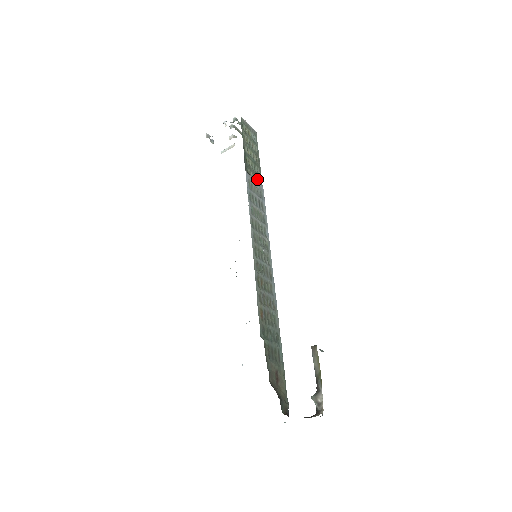
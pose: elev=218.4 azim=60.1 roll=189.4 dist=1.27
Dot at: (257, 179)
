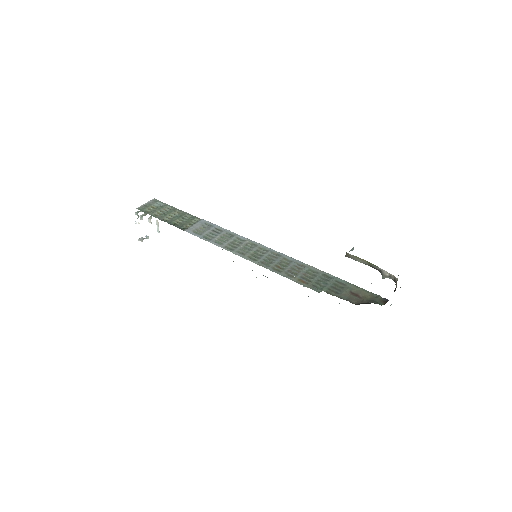
Dot at: (194, 222)
